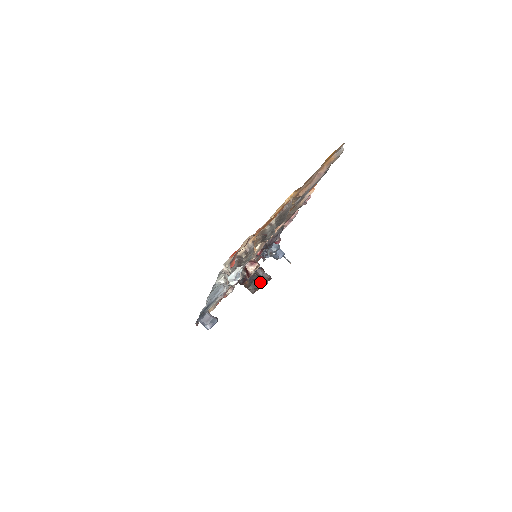
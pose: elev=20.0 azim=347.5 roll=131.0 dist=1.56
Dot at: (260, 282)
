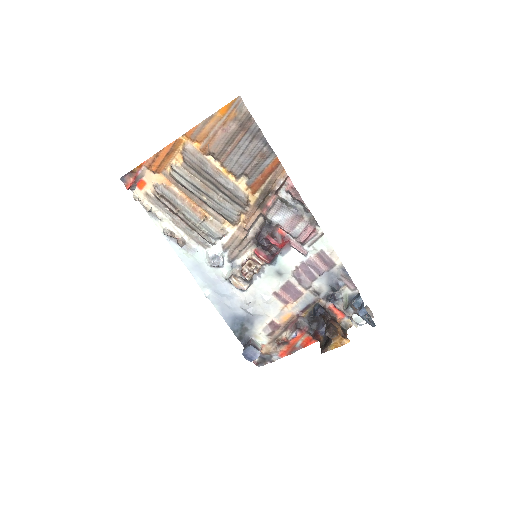
Dot at: (330, 339)
